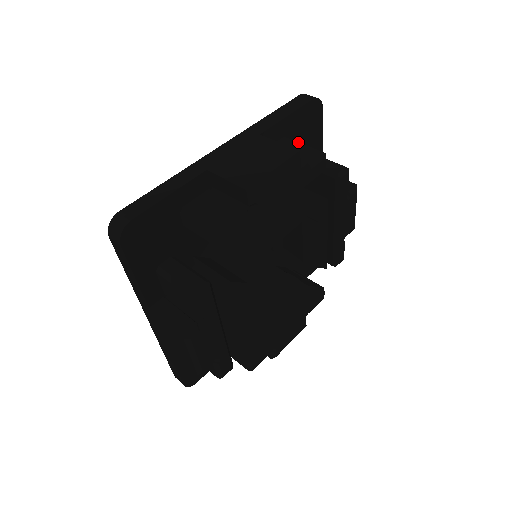
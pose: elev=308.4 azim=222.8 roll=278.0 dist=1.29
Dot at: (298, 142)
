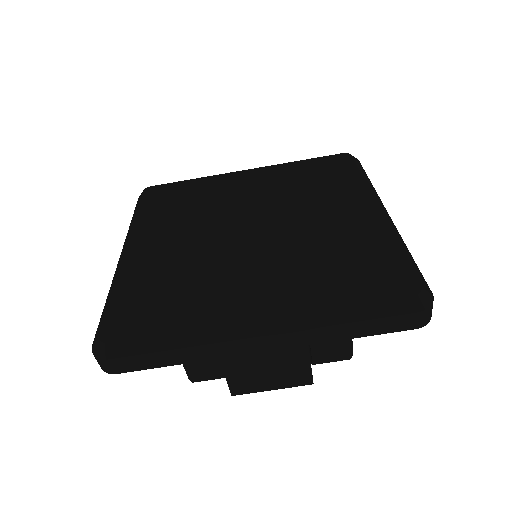
Dot at: occluded
